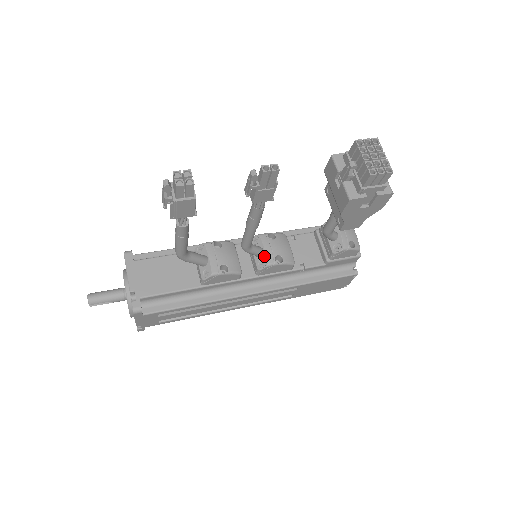
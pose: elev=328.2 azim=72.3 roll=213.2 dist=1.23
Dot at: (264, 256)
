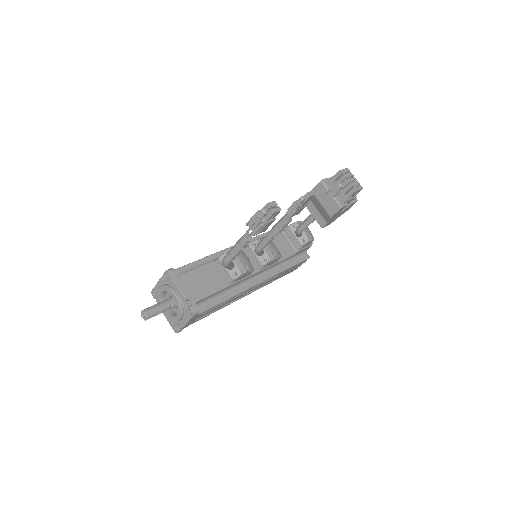
Dot at: (265, 255)
